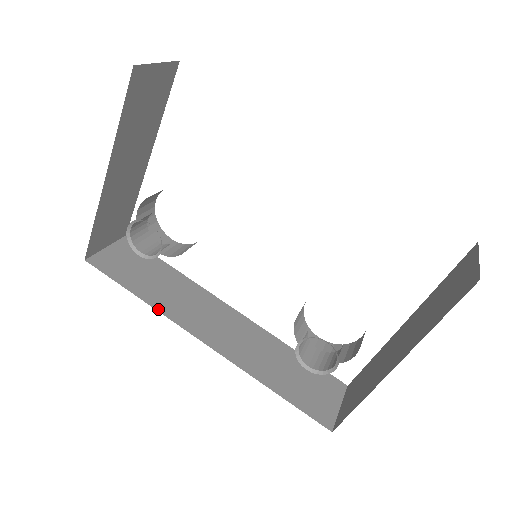
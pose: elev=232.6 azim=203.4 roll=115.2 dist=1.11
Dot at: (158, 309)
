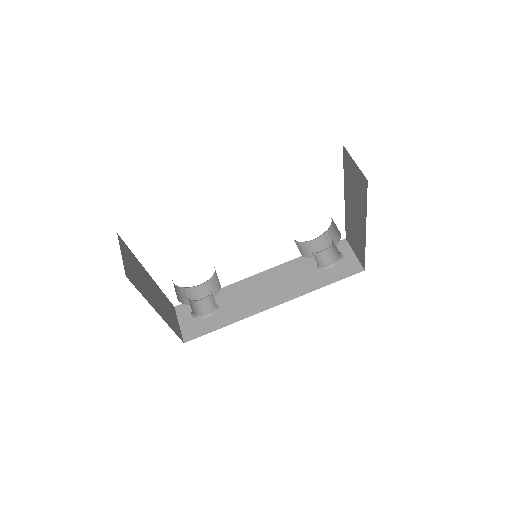
Dot at: (240, 319)
